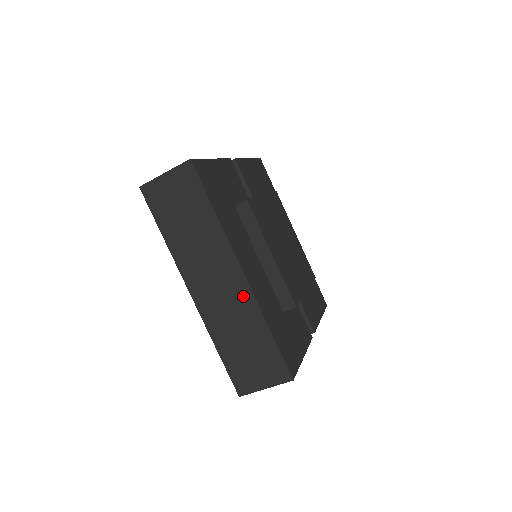
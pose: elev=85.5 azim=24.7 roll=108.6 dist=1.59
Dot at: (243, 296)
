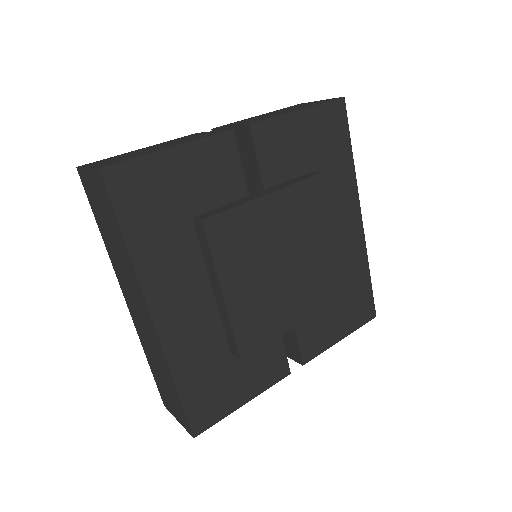
Dot at: (155, 340)
